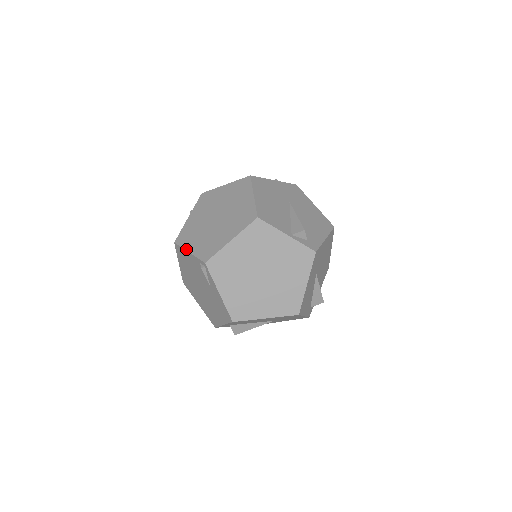
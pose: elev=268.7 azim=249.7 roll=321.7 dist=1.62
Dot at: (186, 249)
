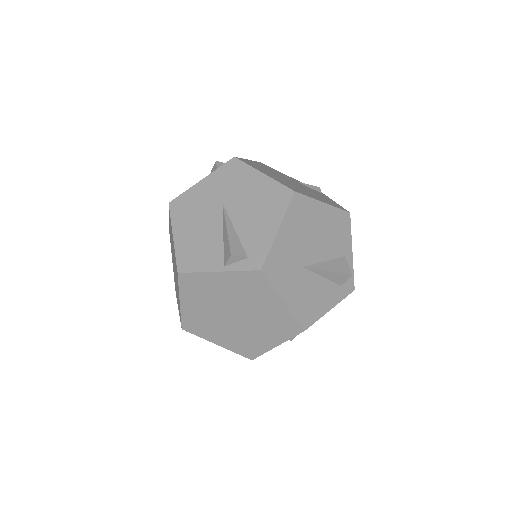
Dot at: occluded
